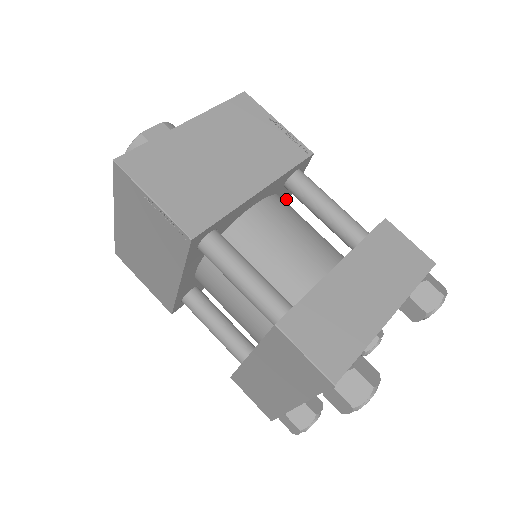
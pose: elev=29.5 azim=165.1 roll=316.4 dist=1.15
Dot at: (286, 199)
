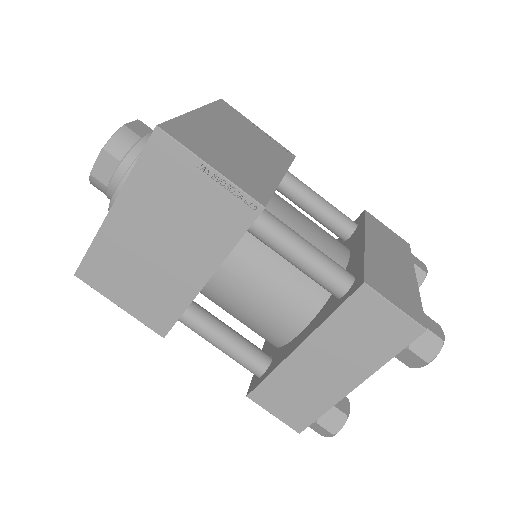
Dot at: occluded
